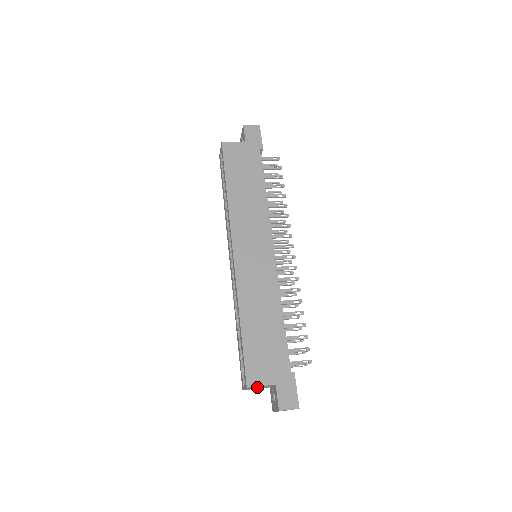
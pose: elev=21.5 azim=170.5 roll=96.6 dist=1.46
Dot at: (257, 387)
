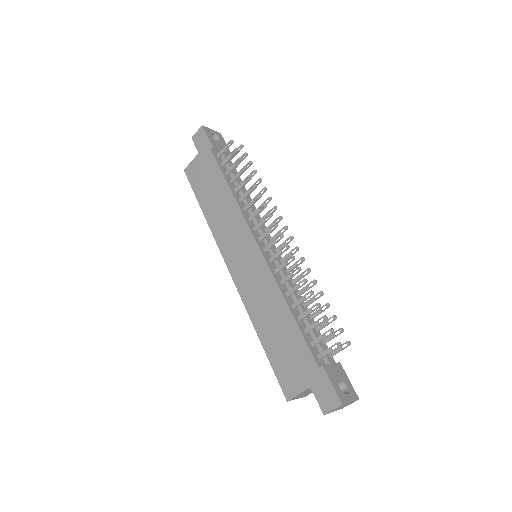
Dot at: (304, 393)
